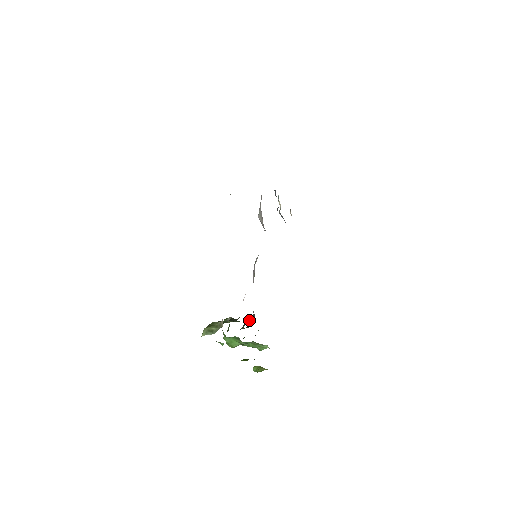
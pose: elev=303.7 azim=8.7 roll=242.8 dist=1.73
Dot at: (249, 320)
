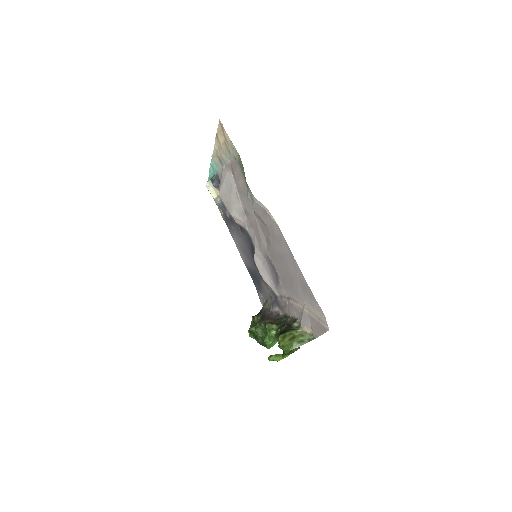
Dot at: (273, 318)
